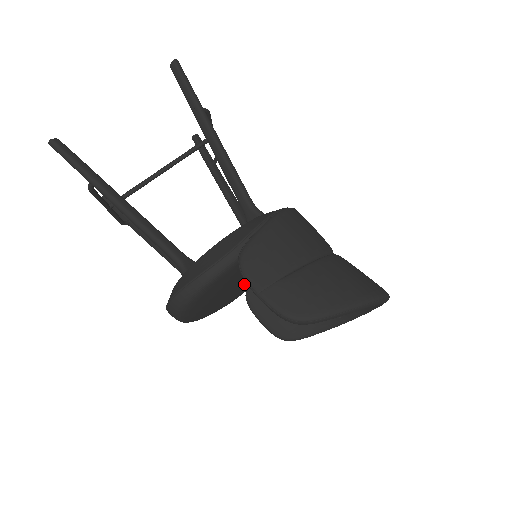
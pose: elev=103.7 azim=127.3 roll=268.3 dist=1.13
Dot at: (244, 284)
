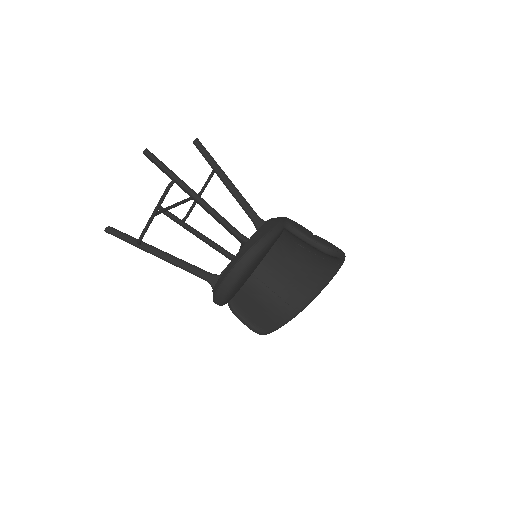
Dot at: occluded
